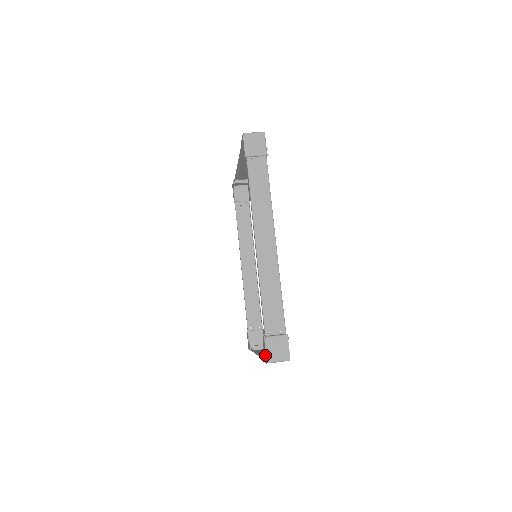
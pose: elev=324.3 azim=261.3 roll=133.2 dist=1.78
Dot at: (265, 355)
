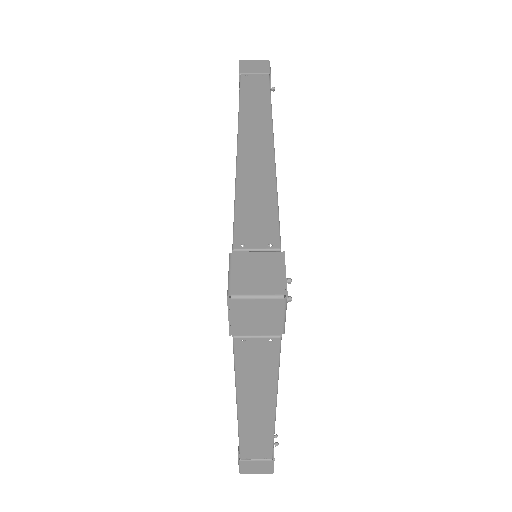
Dot at: occluded
